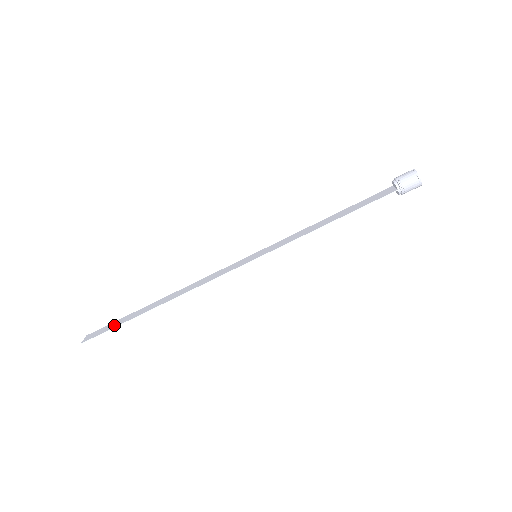
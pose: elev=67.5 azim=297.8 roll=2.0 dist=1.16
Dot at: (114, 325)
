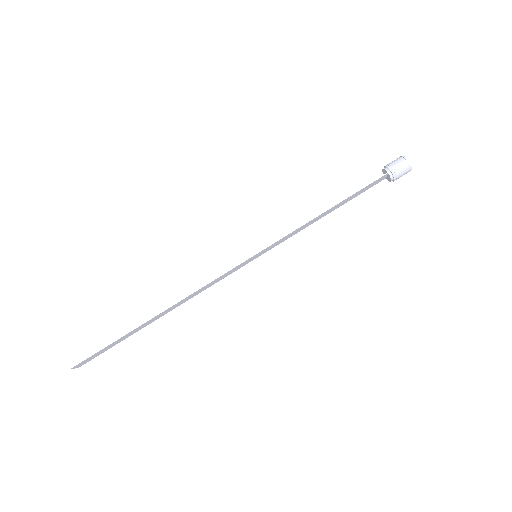
Dot at: (107, 346)
